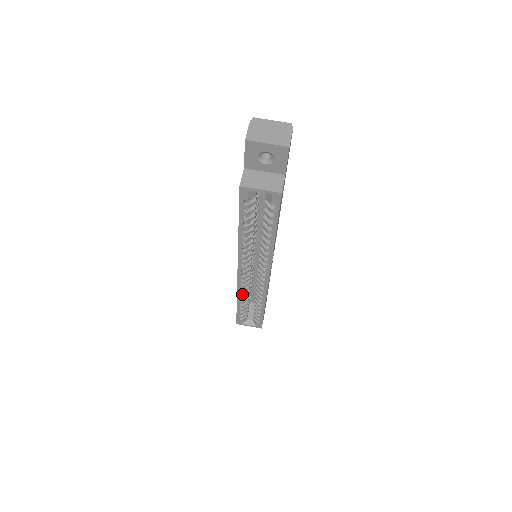
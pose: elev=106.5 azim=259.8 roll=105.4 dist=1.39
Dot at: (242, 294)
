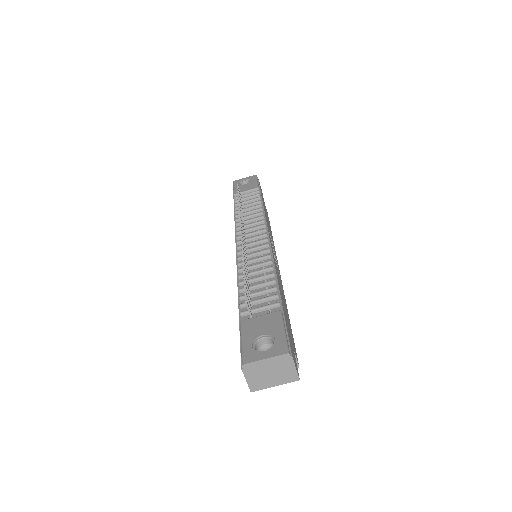
Dot at: occluded
